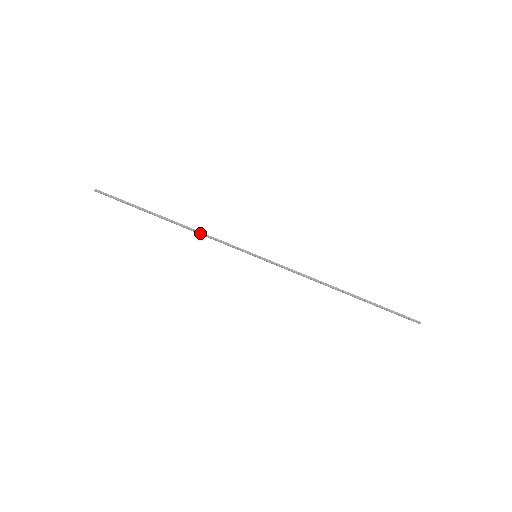
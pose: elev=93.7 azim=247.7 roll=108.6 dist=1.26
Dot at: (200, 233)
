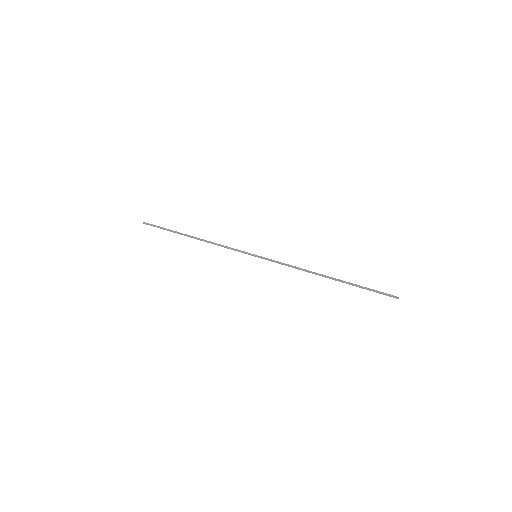
Dot at: (214, 243)
